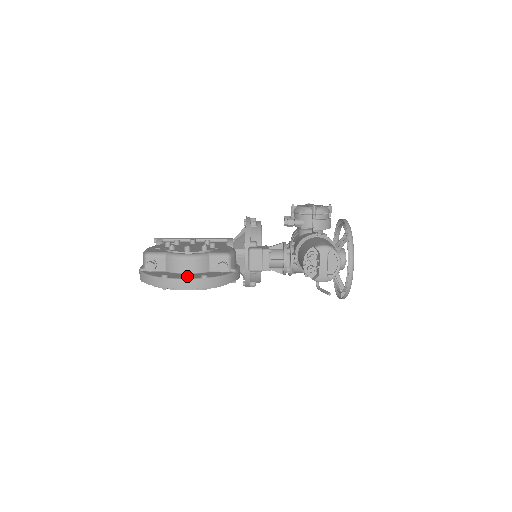
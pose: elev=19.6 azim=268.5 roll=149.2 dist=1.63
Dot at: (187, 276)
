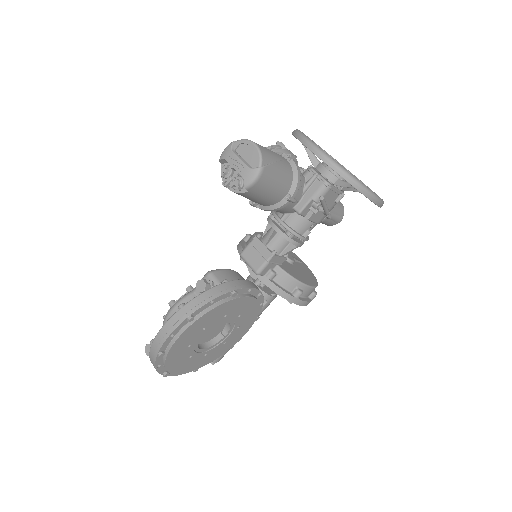
Dot at: occluded
